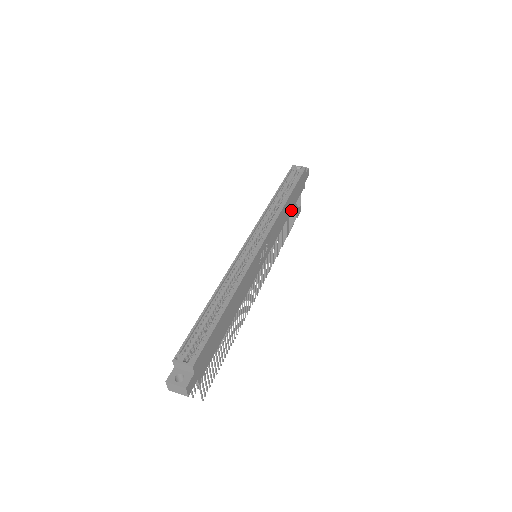
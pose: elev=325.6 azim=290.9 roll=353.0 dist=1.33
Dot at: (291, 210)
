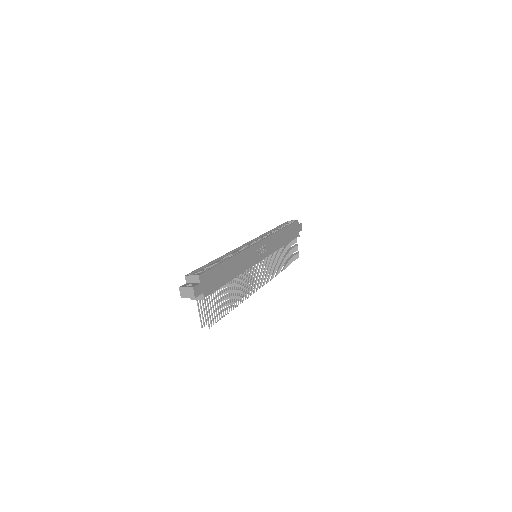
Dot at: (287, 243)
